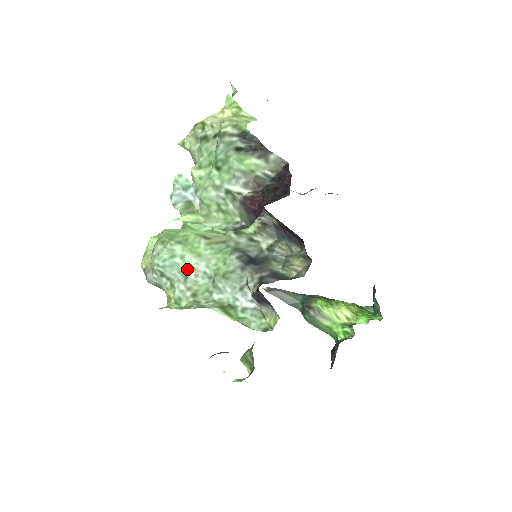
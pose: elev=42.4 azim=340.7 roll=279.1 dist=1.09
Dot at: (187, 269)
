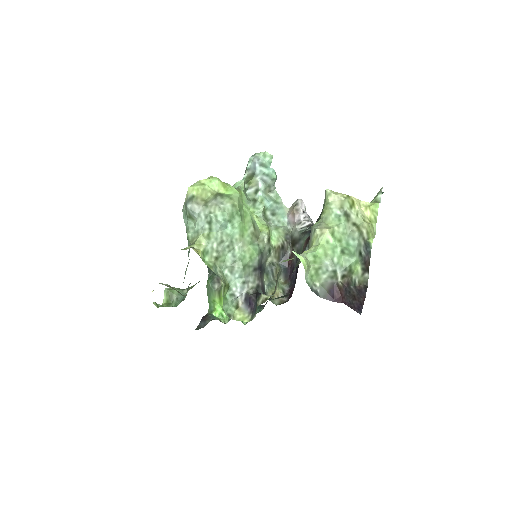
Dot at: (228, 237)
